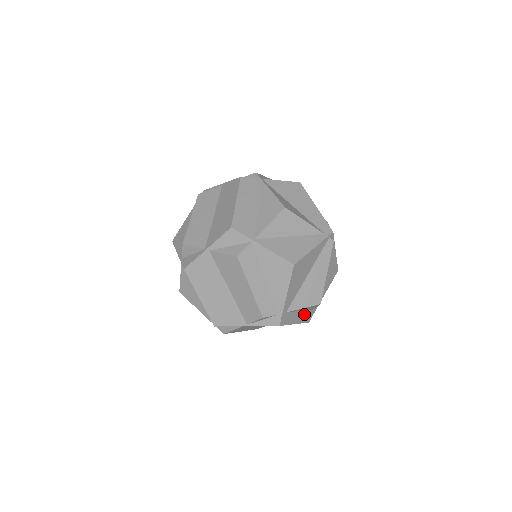
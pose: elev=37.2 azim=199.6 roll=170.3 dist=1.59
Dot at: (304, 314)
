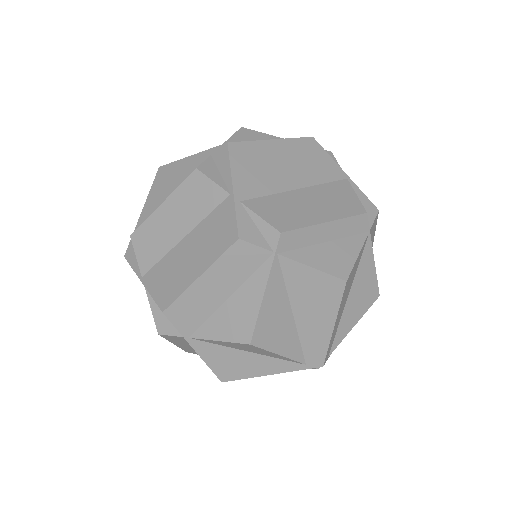
Dot at: occluded
